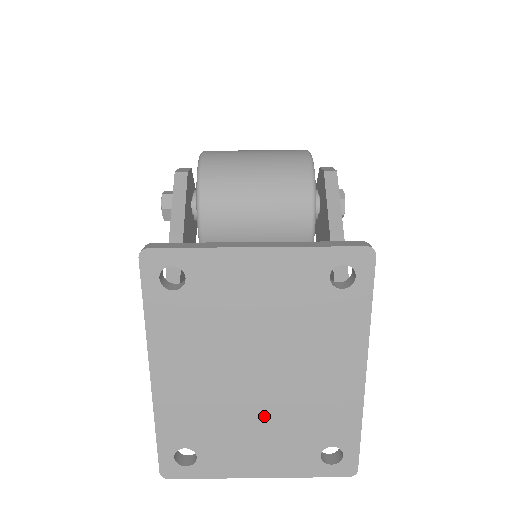
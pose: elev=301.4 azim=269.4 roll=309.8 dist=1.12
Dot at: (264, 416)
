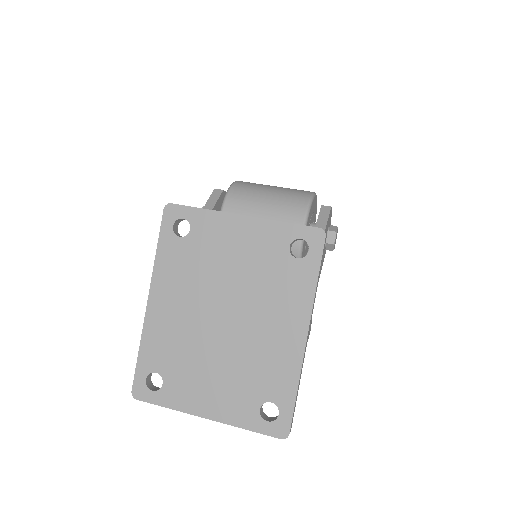
Dot at: (221, 357)
